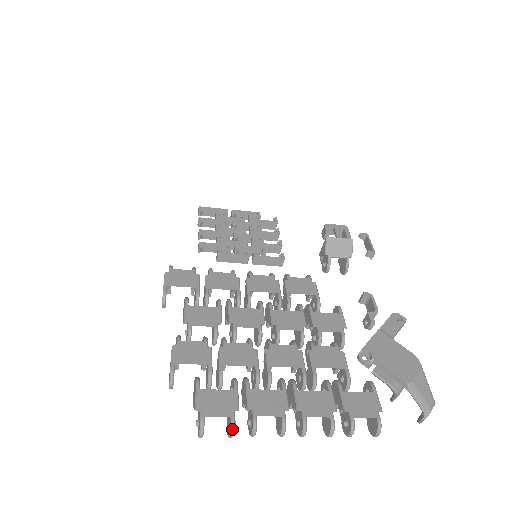
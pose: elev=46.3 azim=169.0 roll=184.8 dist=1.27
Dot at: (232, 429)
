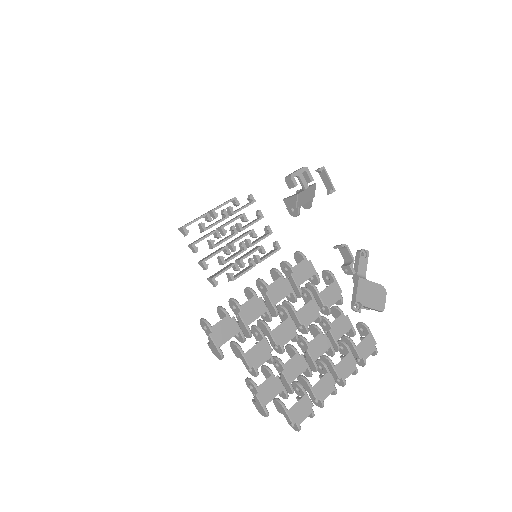
Dot at: occluded
